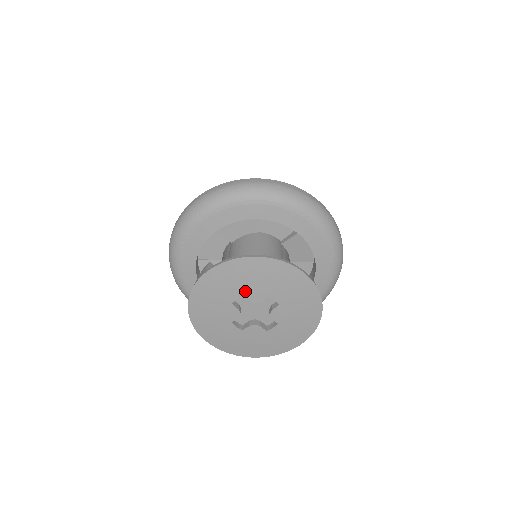
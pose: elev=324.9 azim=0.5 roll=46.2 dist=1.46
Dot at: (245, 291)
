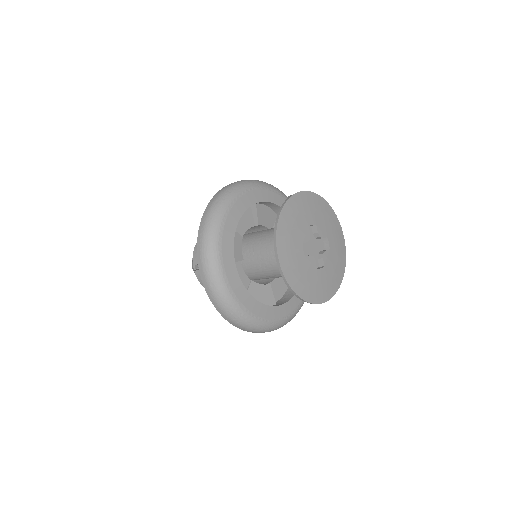
Dot at: (318, 222)
